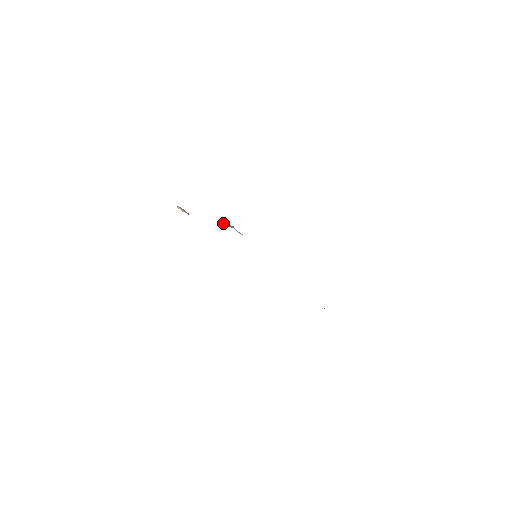
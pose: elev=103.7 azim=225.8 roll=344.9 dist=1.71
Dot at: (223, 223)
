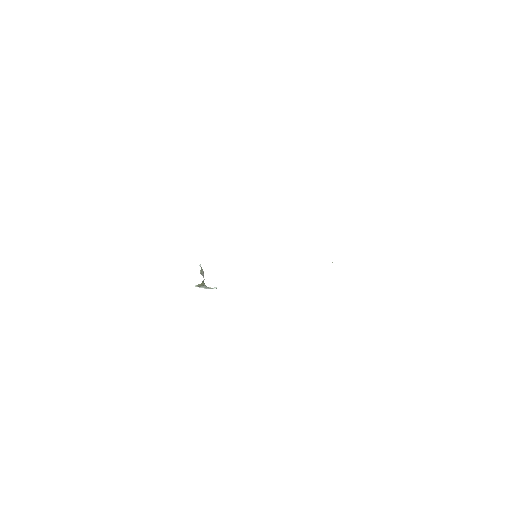
Dot at: occluded
